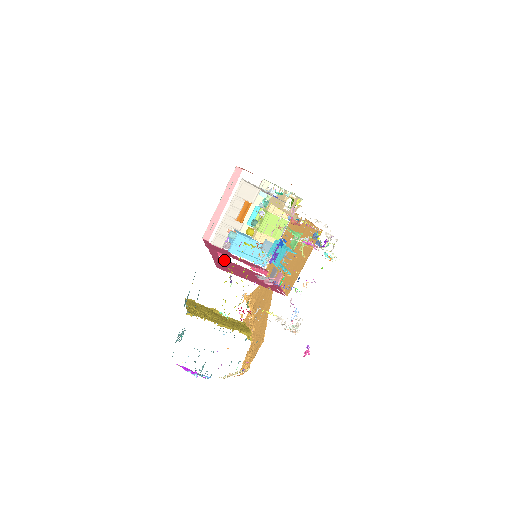
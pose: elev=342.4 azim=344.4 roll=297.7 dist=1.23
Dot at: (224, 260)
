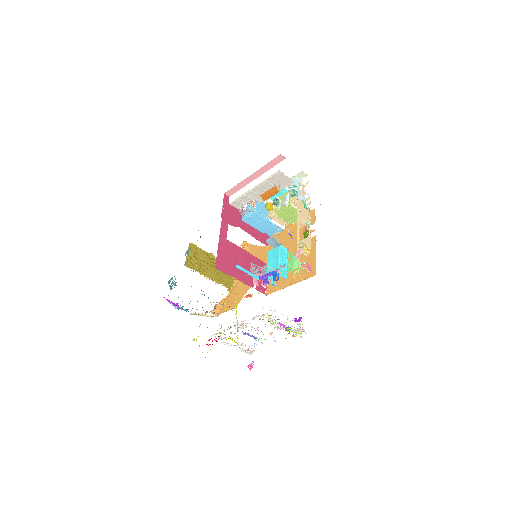
Dot at: (229, 244)
